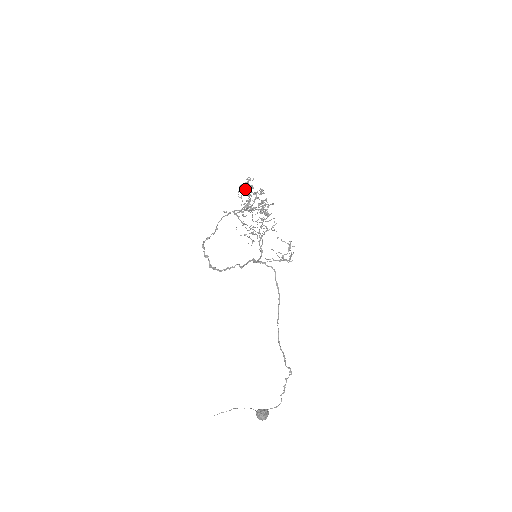
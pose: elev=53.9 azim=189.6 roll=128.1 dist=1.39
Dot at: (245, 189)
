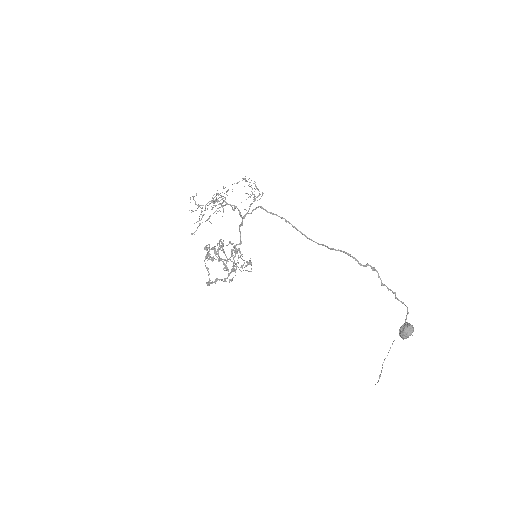
Dot at: (212, 259)
